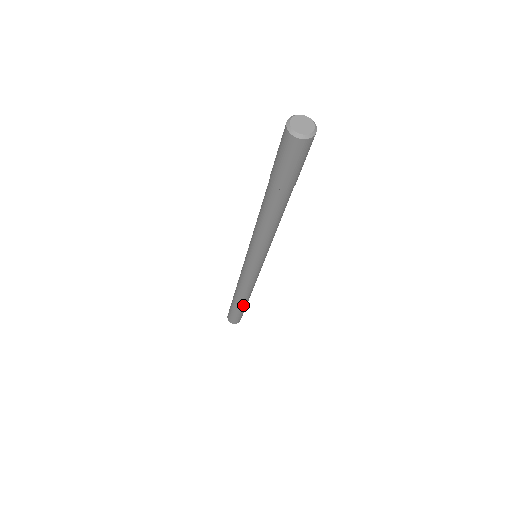
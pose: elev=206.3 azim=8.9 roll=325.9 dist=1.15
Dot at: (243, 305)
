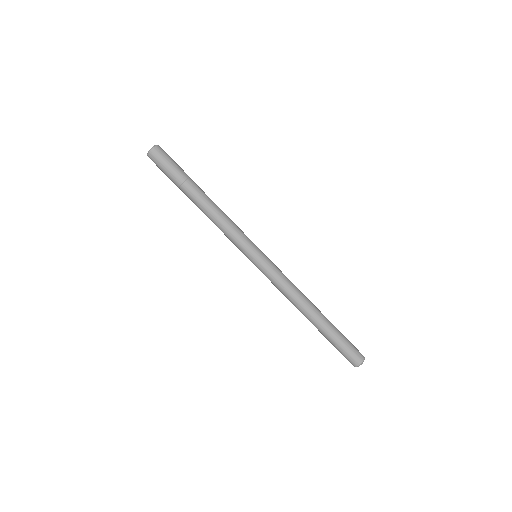
Dot at: (325, 318)
